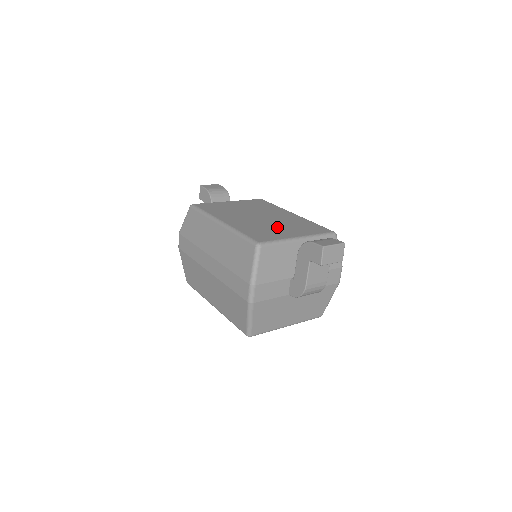
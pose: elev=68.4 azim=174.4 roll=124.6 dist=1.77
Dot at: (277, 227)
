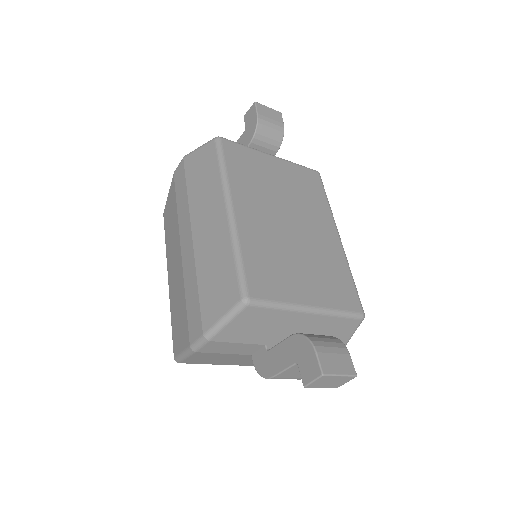
Dot at: (297, 264)
